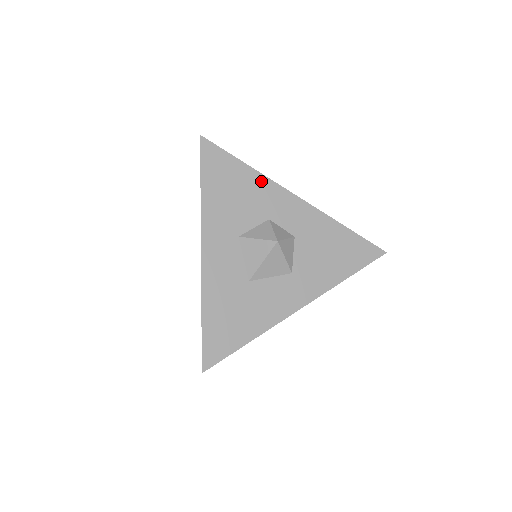
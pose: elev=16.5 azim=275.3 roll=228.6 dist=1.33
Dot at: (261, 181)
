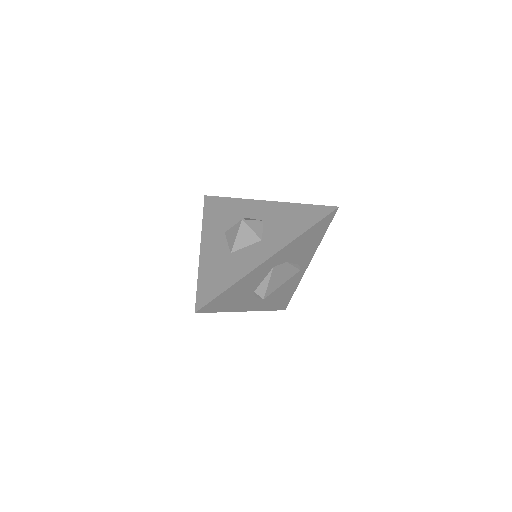
Dot at: (240, 202)
